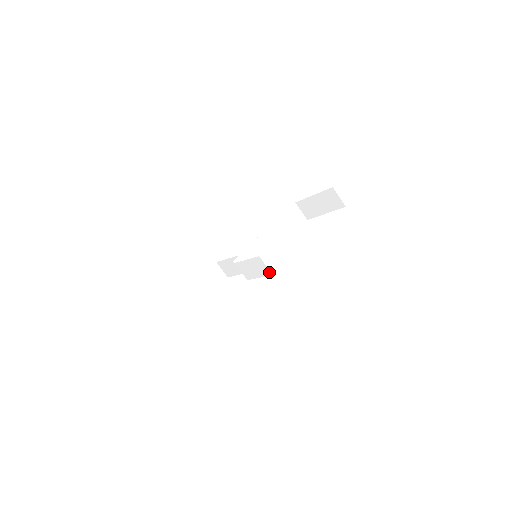
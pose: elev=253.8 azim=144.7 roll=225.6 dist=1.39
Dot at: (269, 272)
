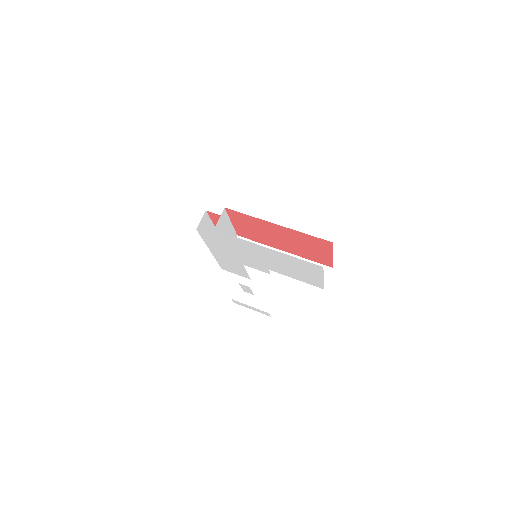
Dot at: occluded
